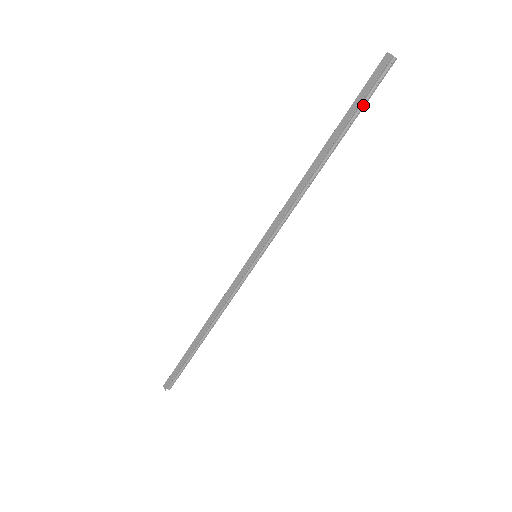
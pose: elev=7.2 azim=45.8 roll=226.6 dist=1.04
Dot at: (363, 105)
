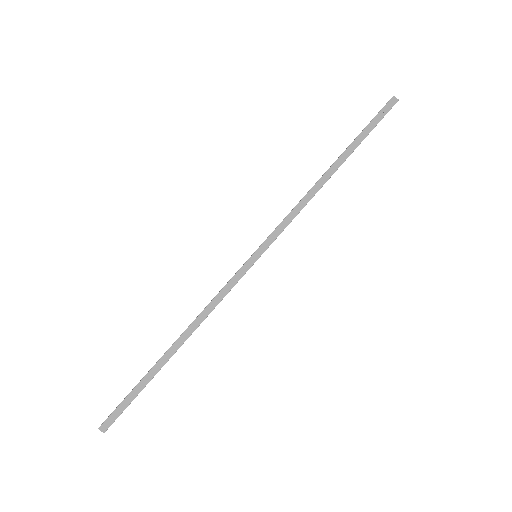
Dot at: (370, 131)
